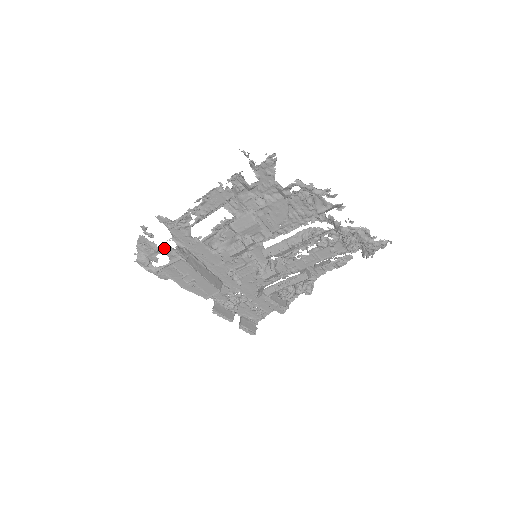
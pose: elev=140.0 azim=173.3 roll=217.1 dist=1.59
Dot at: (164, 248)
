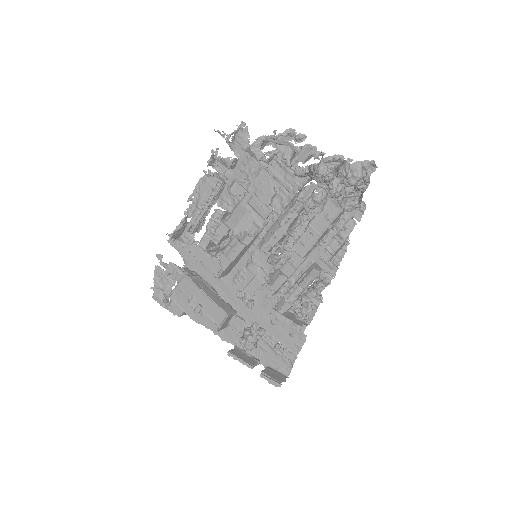
Dot at: (170, 267)
